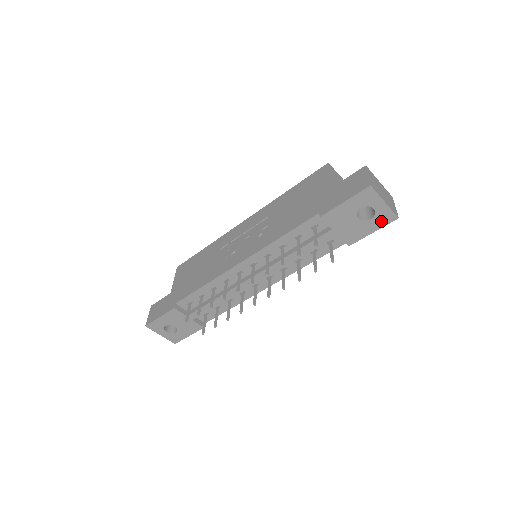
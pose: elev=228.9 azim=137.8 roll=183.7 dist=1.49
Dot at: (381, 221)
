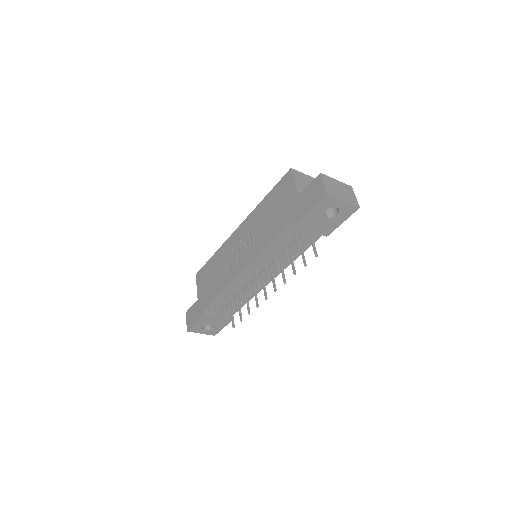
Dot at: (346, 214)
